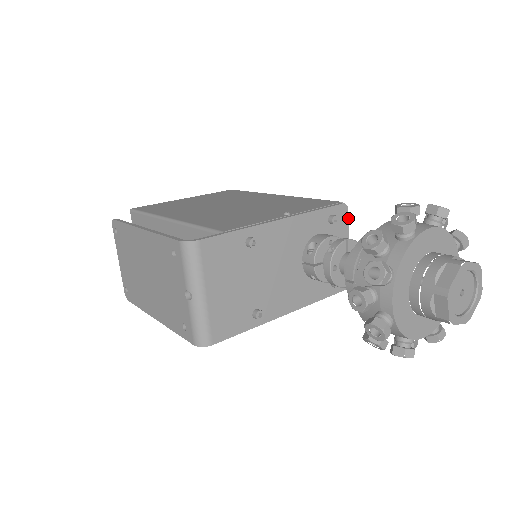
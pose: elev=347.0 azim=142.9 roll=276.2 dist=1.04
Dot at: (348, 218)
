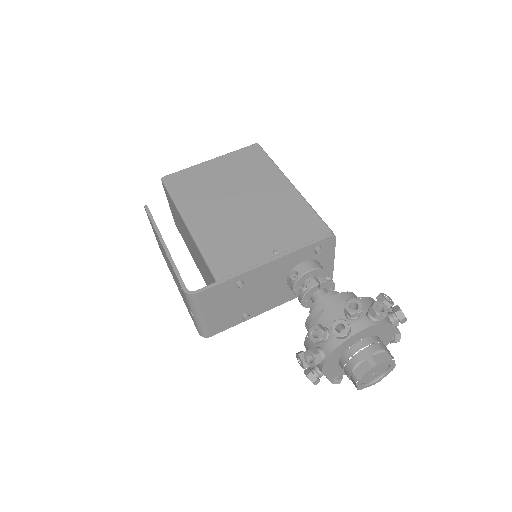
Dot at: (335, 243)
